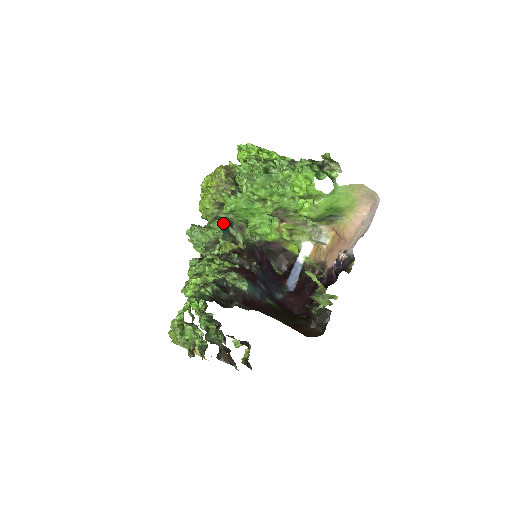
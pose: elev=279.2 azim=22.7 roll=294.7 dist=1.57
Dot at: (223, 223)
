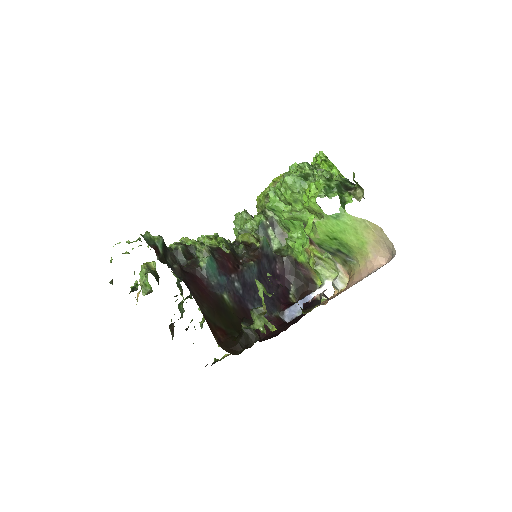
Dot at: (264, 219)
